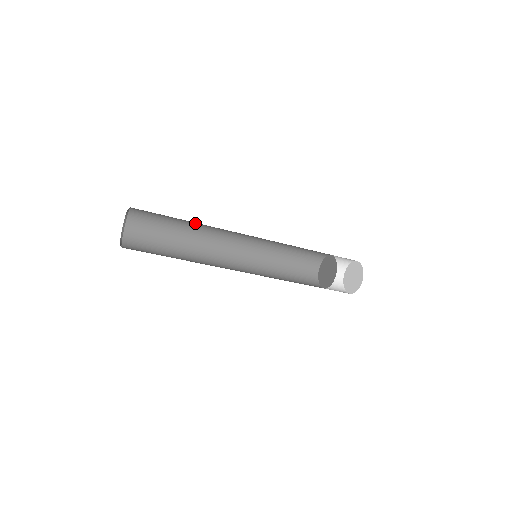
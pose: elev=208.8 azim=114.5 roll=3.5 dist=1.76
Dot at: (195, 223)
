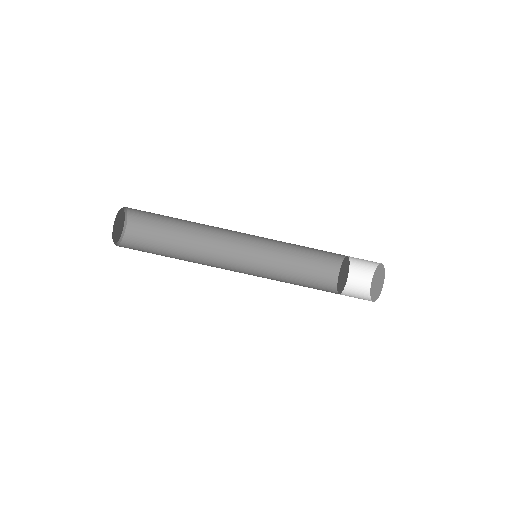
Dot at: (191, 226)
